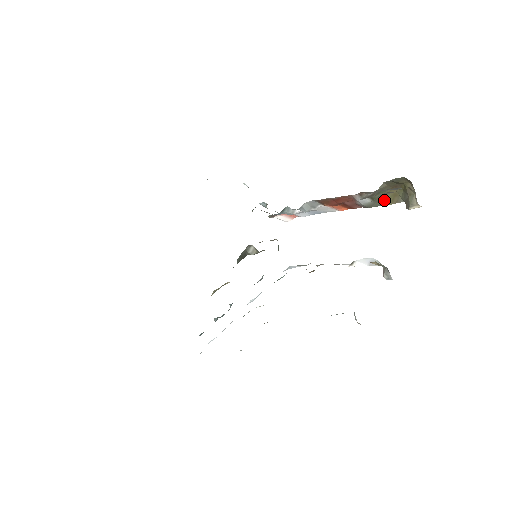
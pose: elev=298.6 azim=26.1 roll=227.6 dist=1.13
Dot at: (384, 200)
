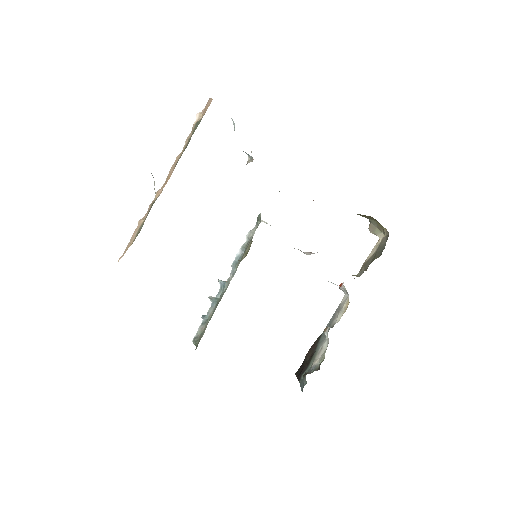
Dot at: (358, 214)
